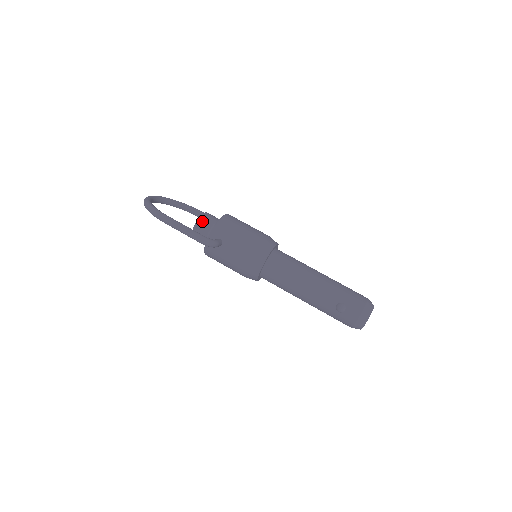
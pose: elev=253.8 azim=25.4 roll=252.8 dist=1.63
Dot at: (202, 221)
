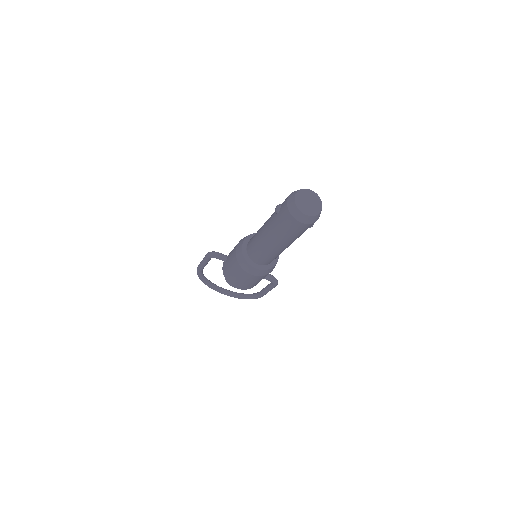
Dot at: occluded
